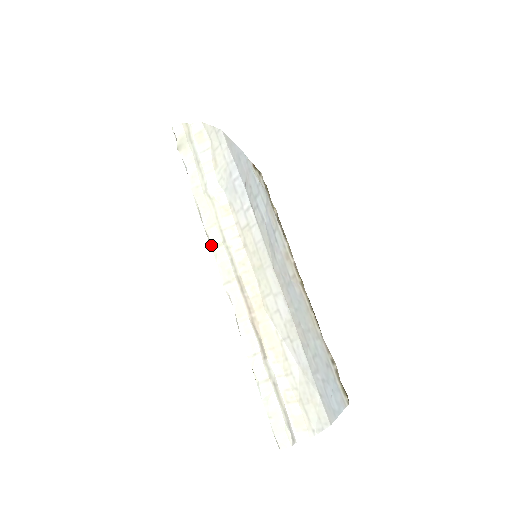
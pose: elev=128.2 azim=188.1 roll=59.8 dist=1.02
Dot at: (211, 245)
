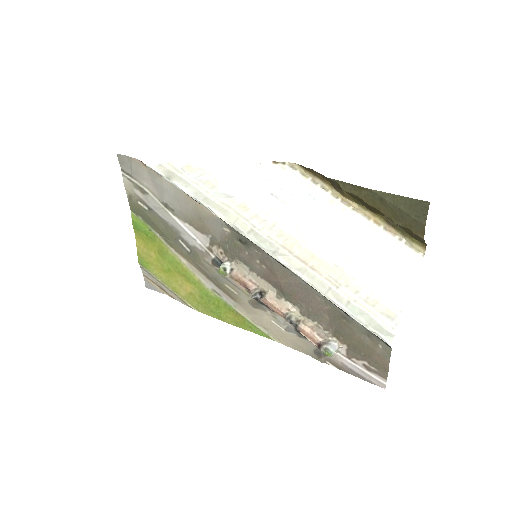
Dot at: (244, 232)
